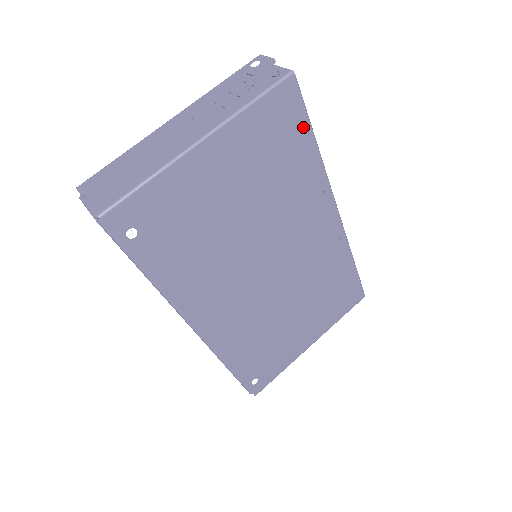
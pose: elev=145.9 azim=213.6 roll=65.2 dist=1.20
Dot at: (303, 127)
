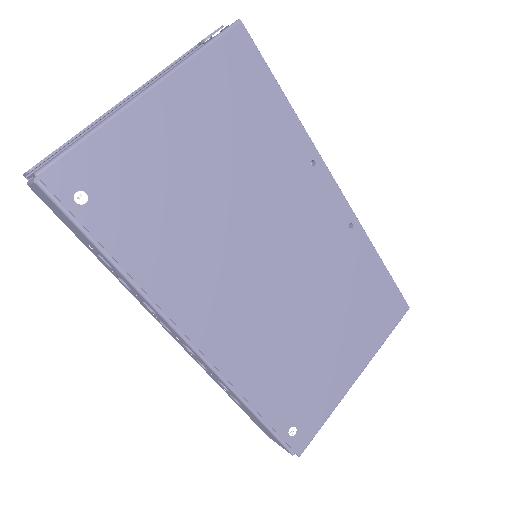
Dot at: (268, 82)
